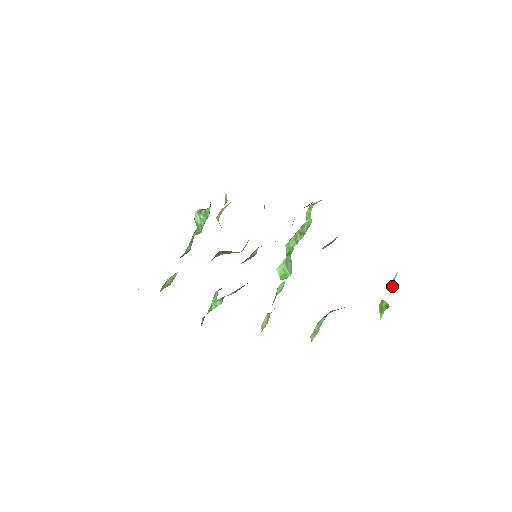
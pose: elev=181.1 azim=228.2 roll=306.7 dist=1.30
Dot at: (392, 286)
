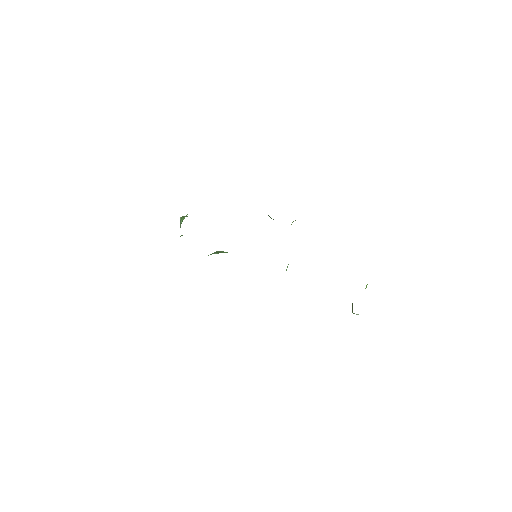
Dot at: occluded
